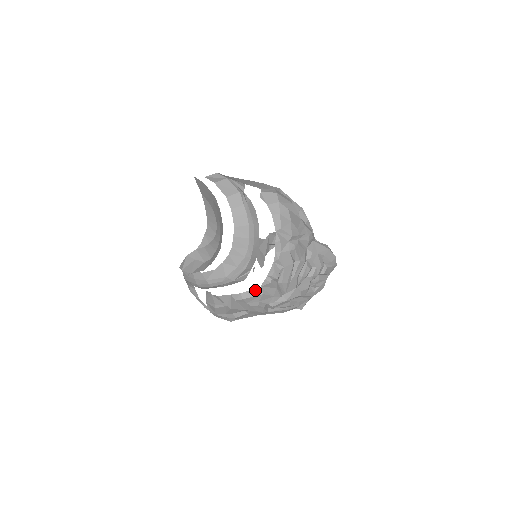
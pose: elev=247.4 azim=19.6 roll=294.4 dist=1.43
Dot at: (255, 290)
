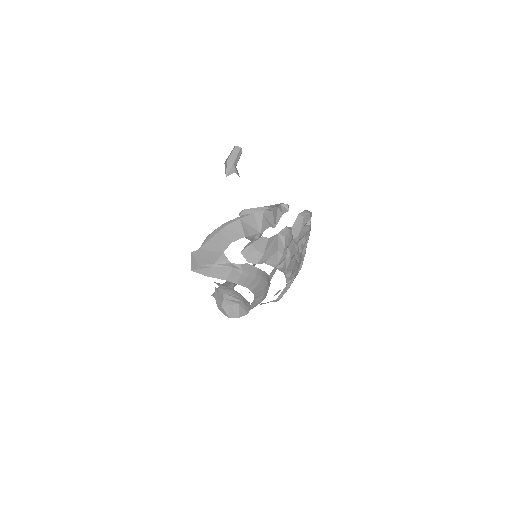
Dot at: (284, 290)
